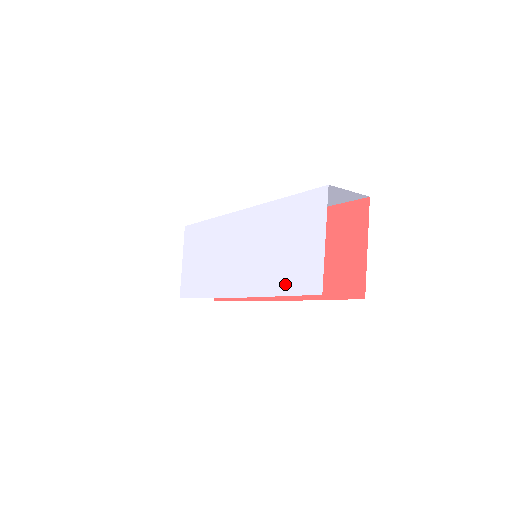
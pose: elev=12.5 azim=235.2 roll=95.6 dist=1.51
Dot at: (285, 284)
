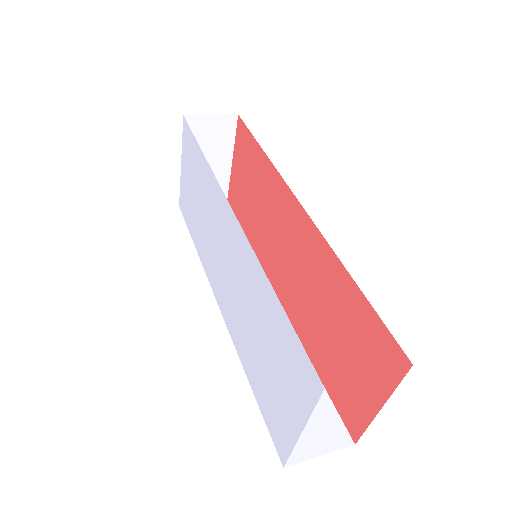
Dot at: (257, 389)
